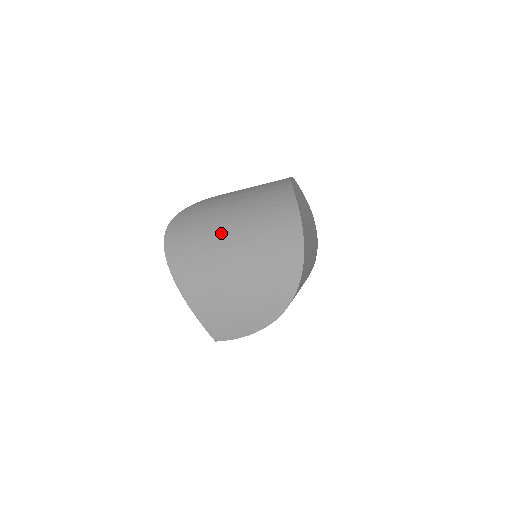
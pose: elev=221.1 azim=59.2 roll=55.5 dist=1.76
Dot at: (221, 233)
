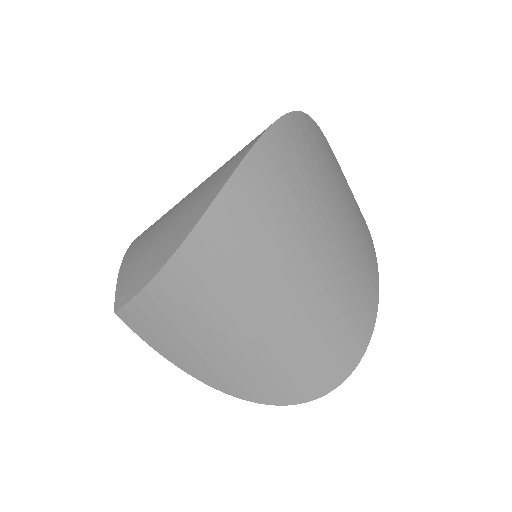
Dot at: occluded
